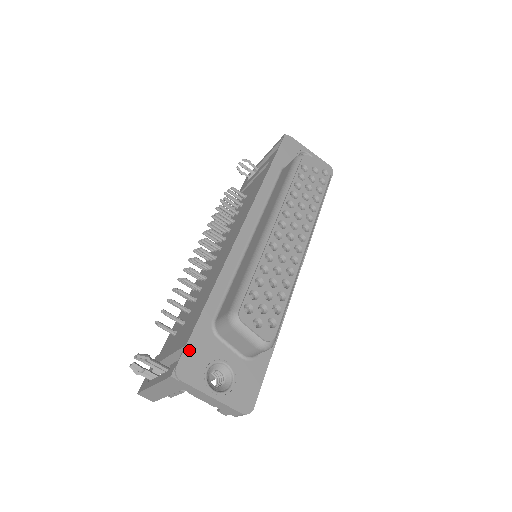
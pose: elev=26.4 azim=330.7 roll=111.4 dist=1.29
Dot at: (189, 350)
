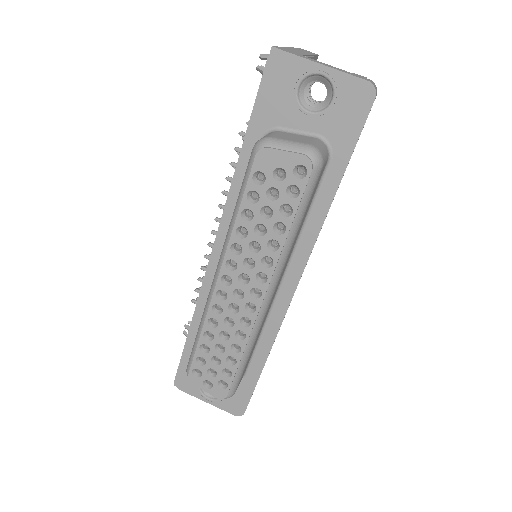
Dot at: (181, 370)
